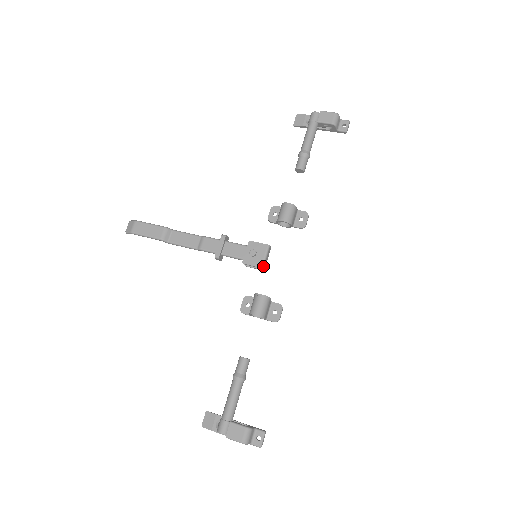
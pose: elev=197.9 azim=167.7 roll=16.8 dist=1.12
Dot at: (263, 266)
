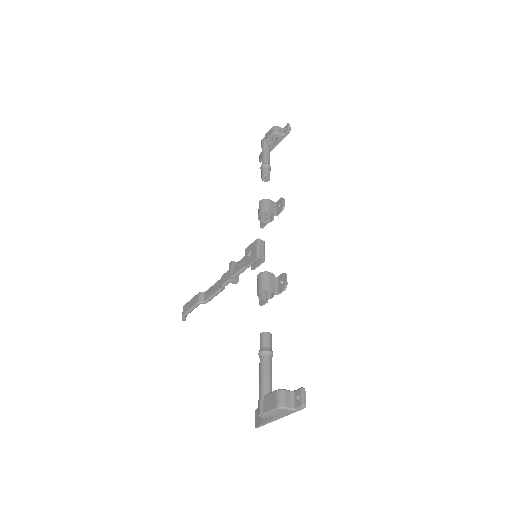
Dot at: (258, 256)
